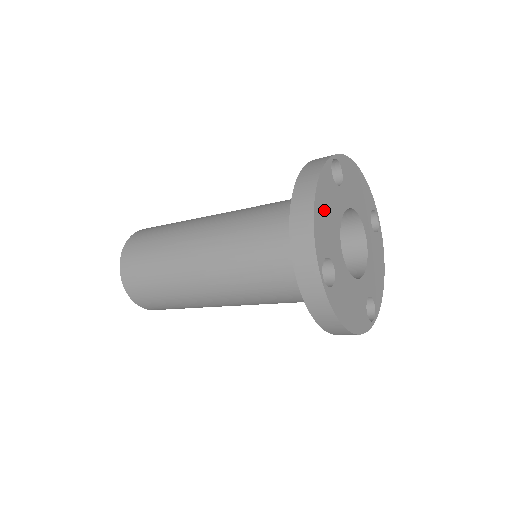
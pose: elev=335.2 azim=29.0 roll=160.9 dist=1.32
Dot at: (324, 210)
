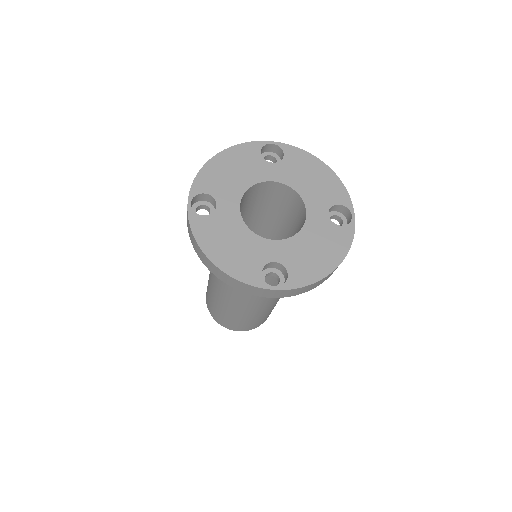
Dot at: (228, 166)
